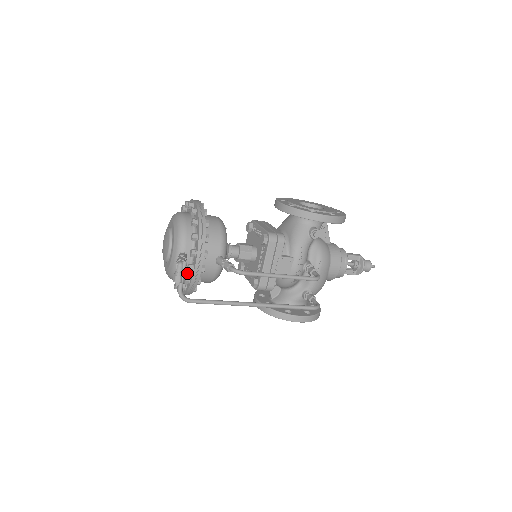
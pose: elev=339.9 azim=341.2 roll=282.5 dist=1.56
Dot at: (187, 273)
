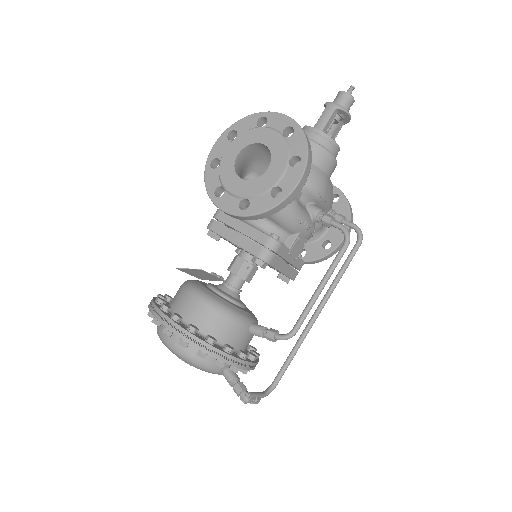
Dot at: occluded
